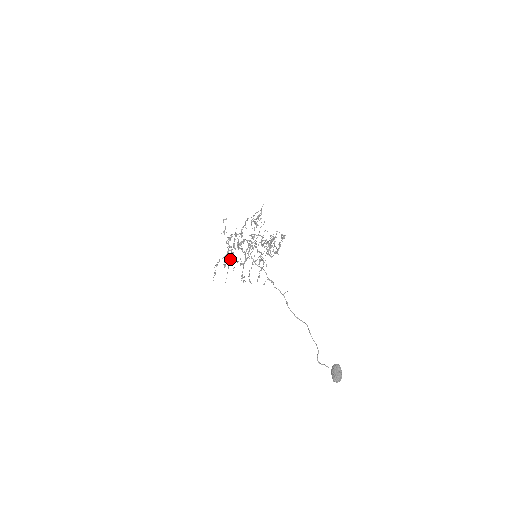
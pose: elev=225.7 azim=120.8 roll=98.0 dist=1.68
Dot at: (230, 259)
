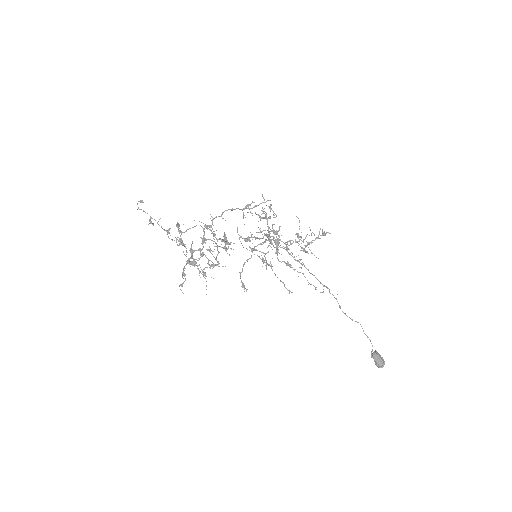
Dot at: (189, 261)
